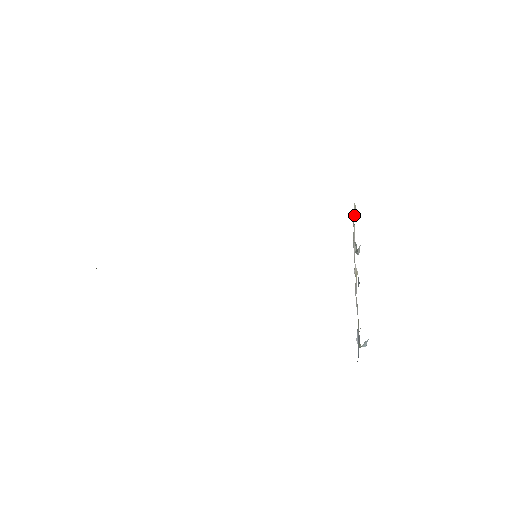
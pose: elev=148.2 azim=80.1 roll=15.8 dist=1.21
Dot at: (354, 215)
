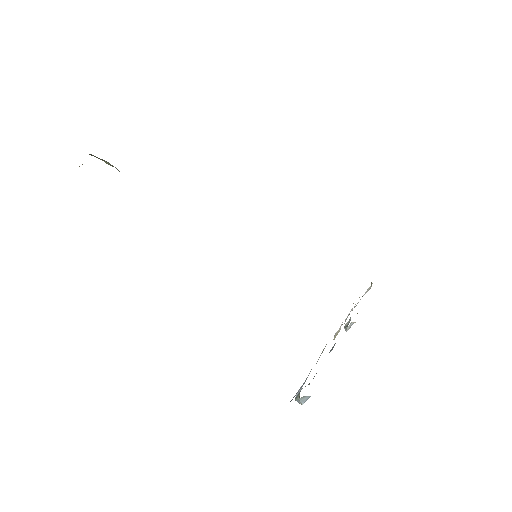
Dot at: (365, 293)
